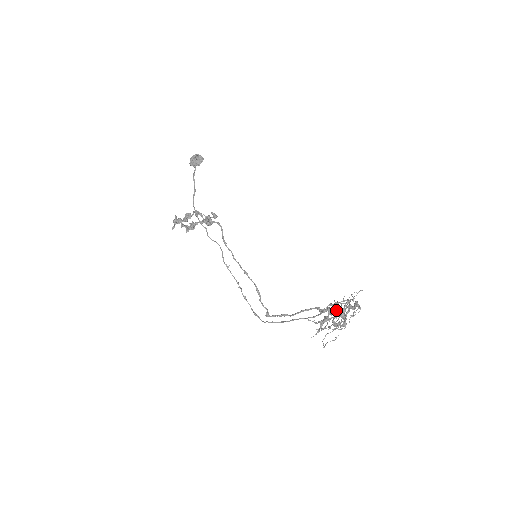
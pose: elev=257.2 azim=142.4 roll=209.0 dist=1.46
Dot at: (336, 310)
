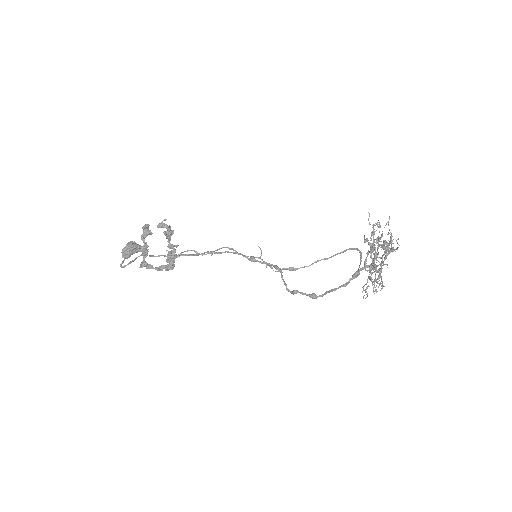
Dot at: (370, 264)
